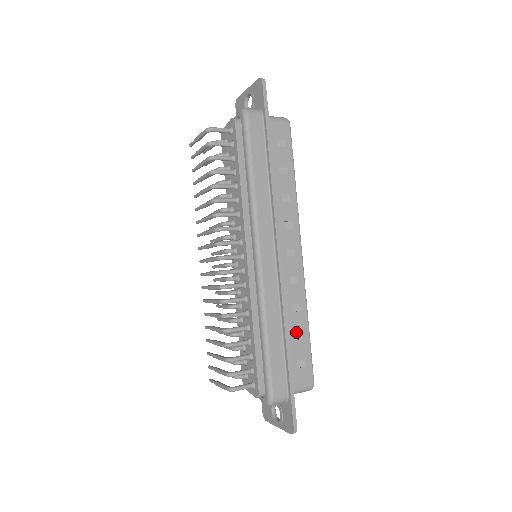
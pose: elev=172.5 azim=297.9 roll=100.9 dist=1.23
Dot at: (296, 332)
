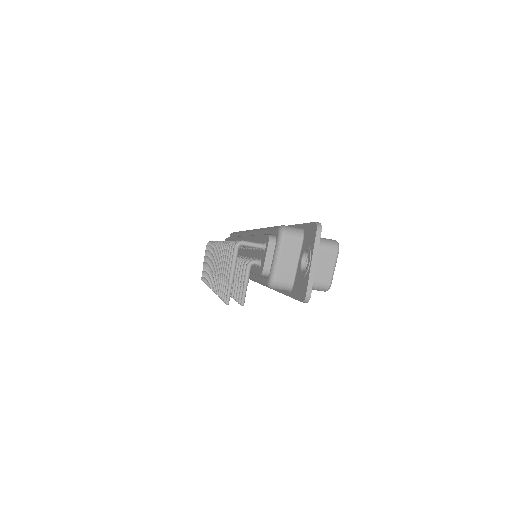
Dot at: occluded
